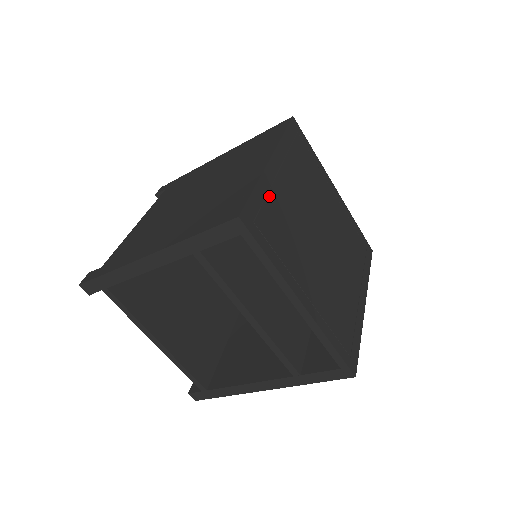
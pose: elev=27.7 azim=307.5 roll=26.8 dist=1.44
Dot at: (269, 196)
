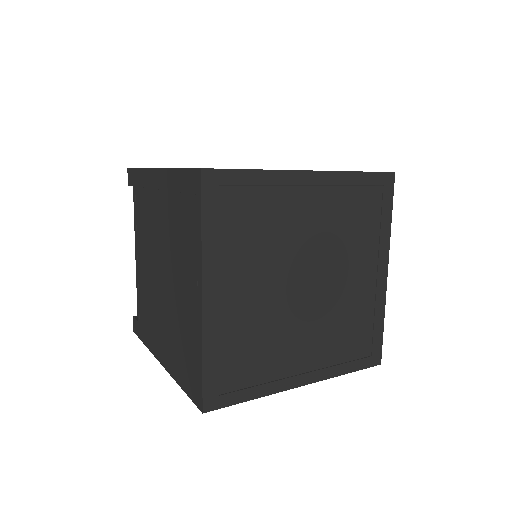
Dot at: (222, 344)
